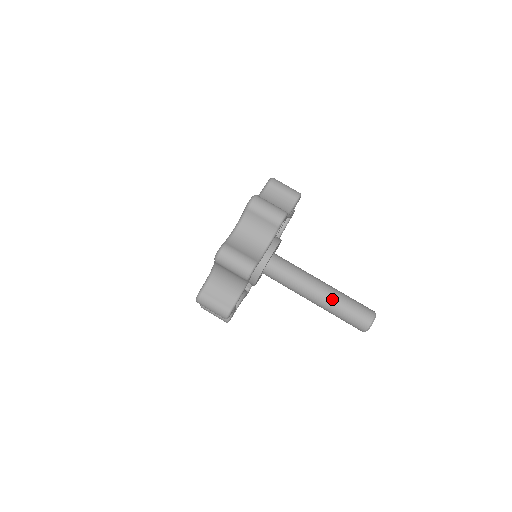
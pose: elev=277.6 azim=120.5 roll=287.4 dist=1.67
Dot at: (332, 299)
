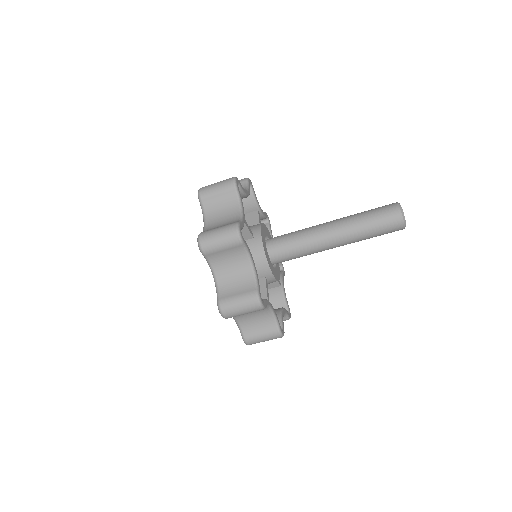
Dot at: (352, 241)
